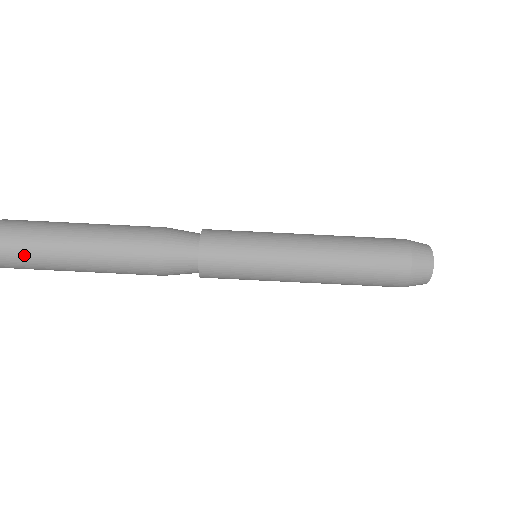
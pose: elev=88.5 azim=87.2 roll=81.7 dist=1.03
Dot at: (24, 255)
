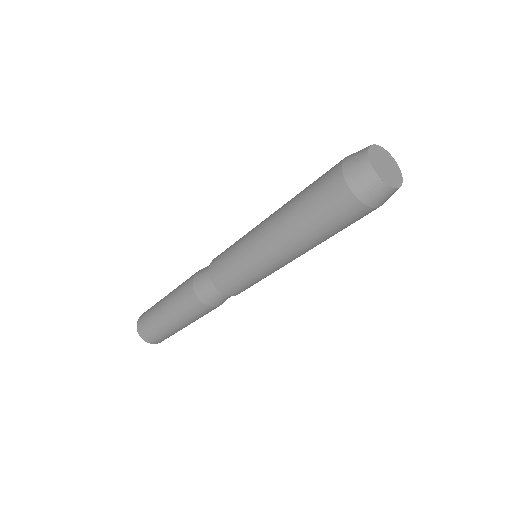
Dot at: (151, 332)
